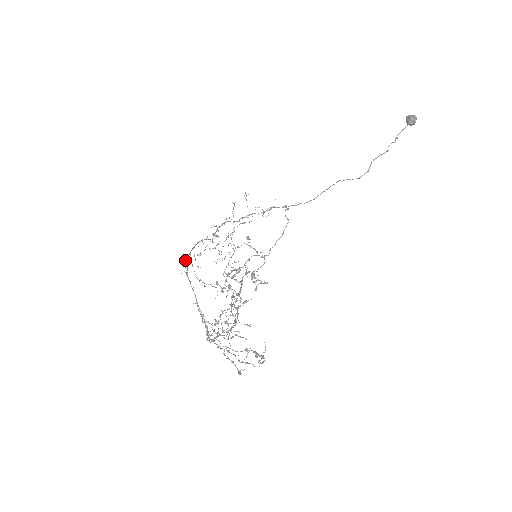
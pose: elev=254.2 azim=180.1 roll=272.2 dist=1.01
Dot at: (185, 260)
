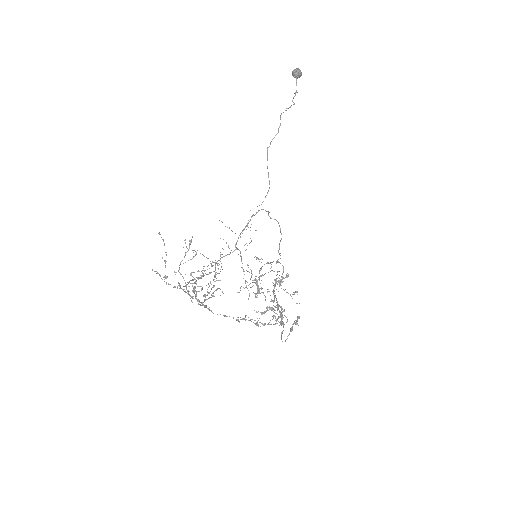
Dot at: occluded
